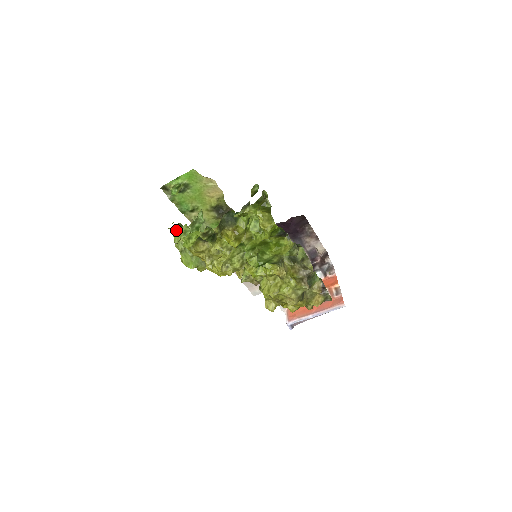
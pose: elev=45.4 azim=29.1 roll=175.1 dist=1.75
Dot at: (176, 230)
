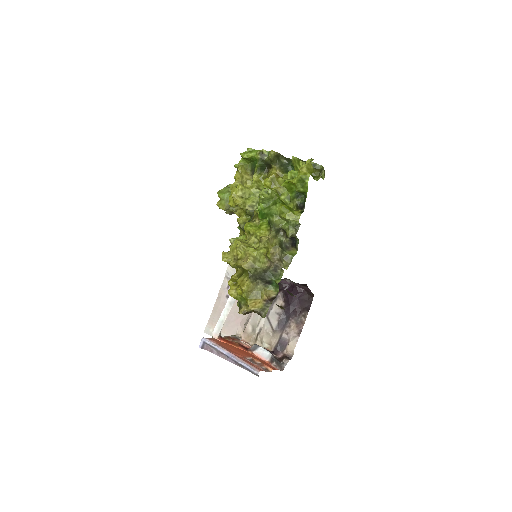
Dot at: occluded
